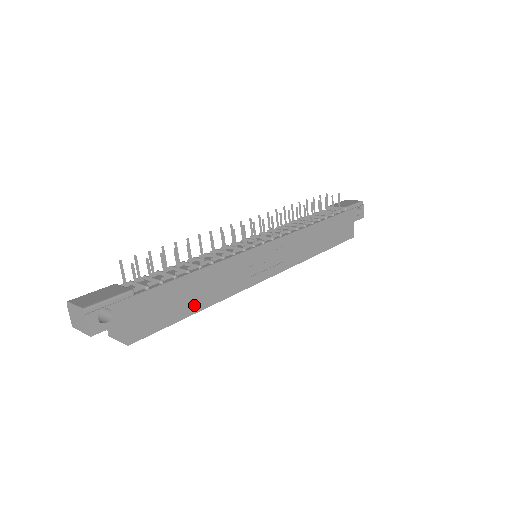
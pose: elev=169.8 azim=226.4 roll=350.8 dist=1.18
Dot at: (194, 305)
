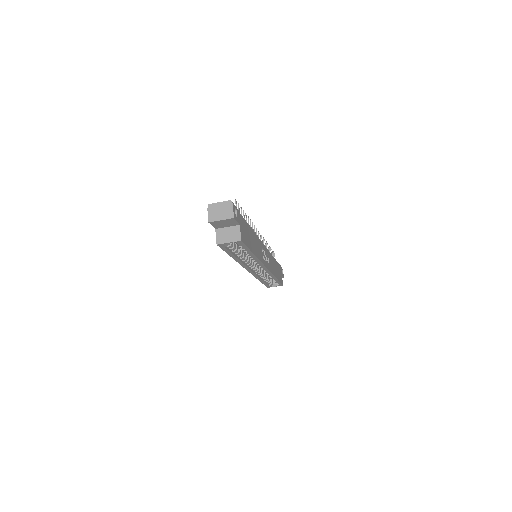
Dot at: (253, 248)
